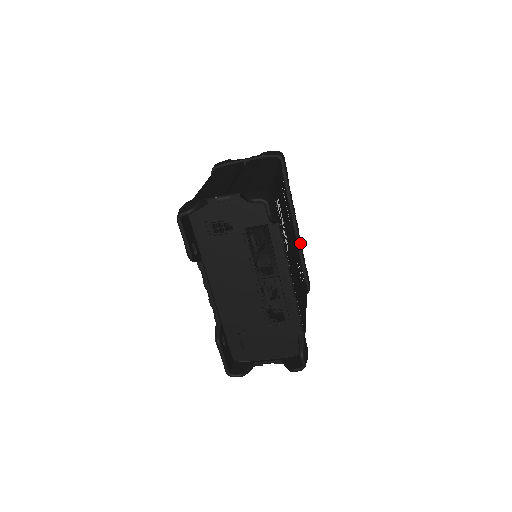
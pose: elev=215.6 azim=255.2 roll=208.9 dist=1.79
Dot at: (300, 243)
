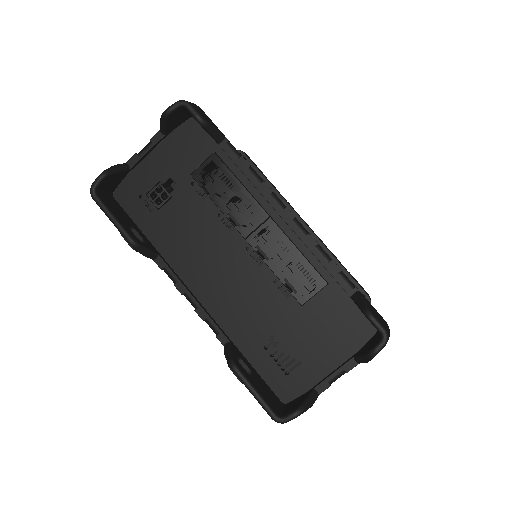
Dot at: (319, 240)
